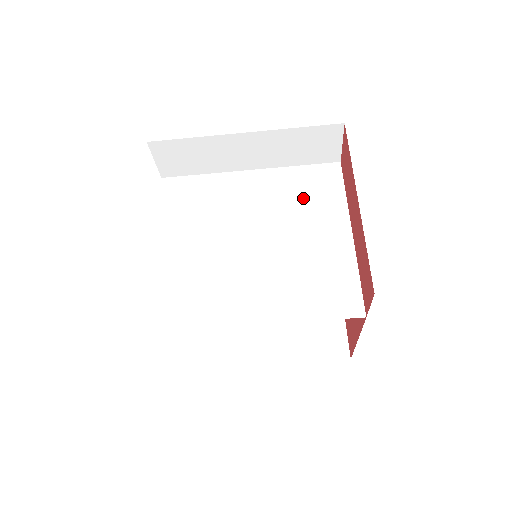
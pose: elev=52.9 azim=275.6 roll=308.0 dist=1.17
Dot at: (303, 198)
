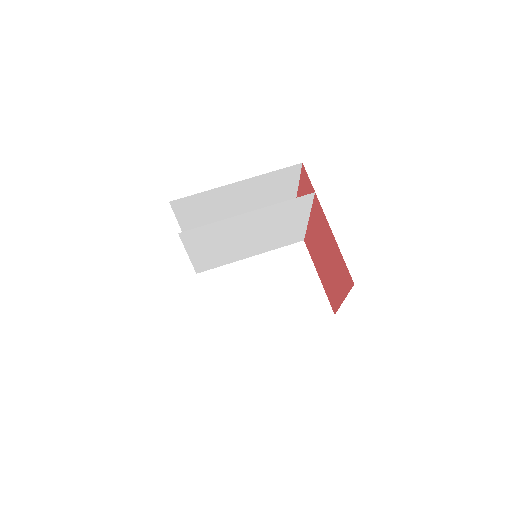
Dot at: (281, 238)
